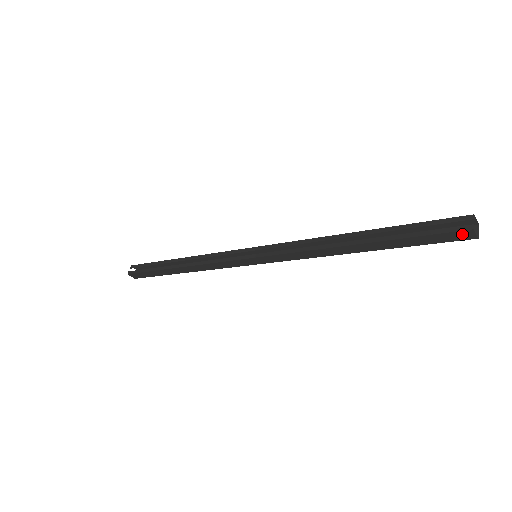
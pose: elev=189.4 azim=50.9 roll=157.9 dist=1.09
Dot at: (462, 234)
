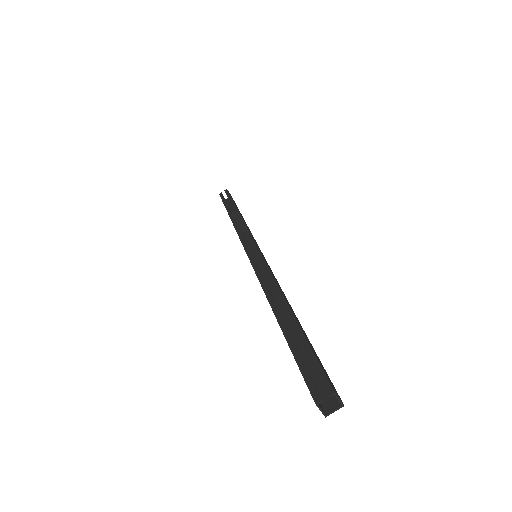
Dot at: (314, 398)
